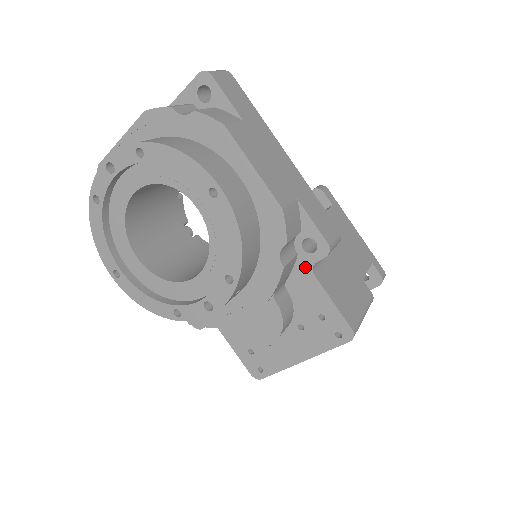
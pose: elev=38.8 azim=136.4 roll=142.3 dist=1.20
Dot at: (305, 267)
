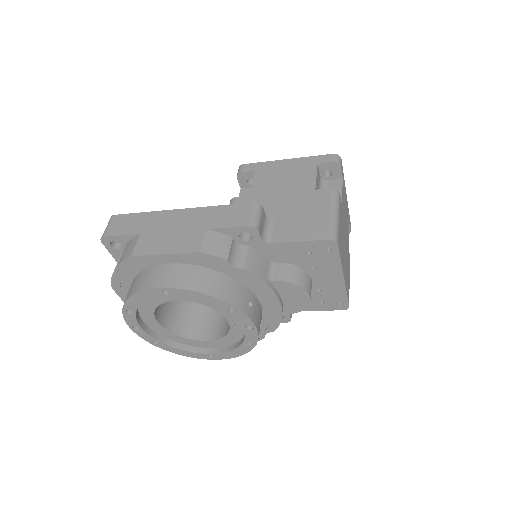
Dot at: (262, 246)
